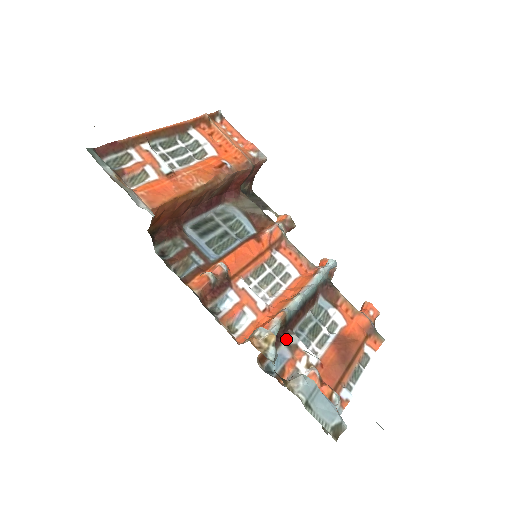
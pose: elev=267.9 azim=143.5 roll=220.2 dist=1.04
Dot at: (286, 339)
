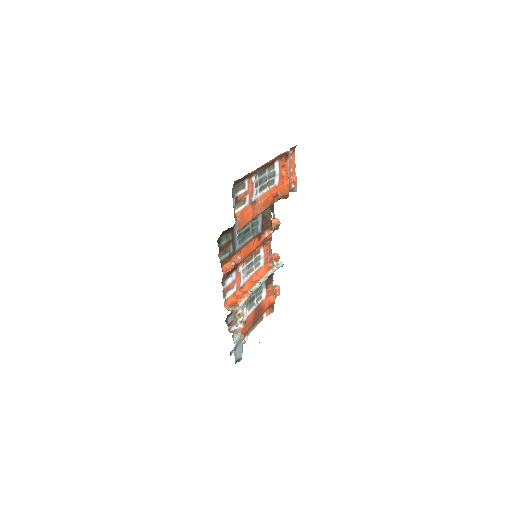
Dot at: occluded
